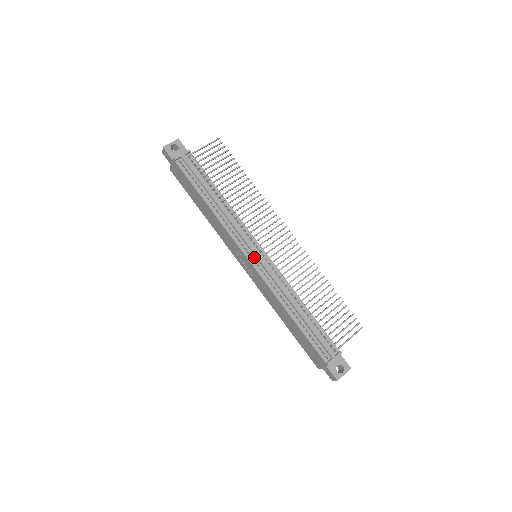
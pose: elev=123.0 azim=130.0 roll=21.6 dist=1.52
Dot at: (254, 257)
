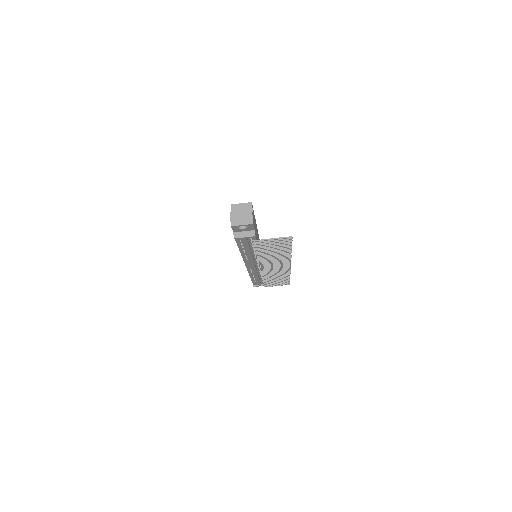
Dot at: (251, 266)
